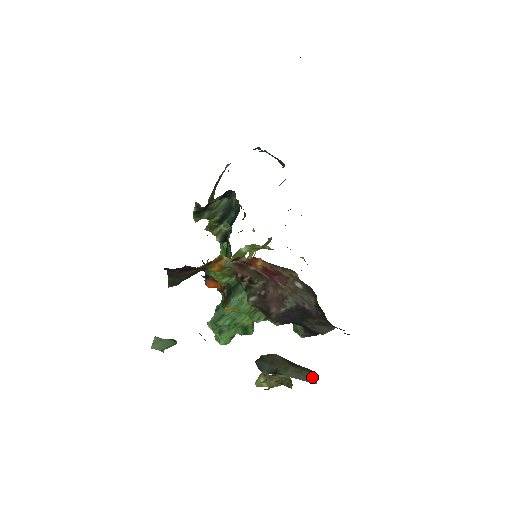
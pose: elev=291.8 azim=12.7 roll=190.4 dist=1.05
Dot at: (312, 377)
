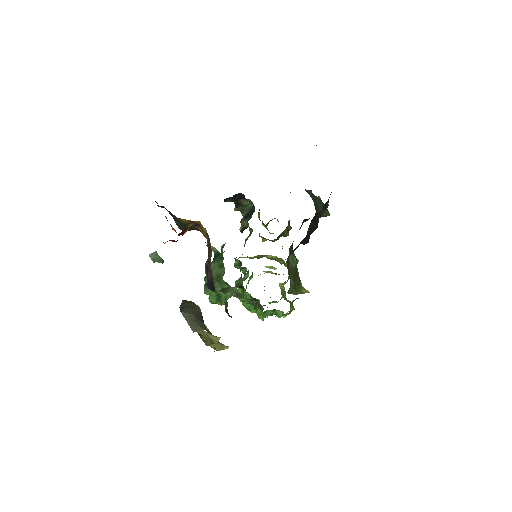
Dot at: (196, 328)
